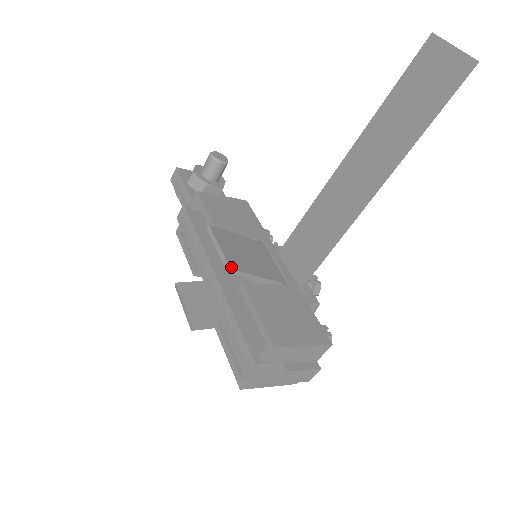
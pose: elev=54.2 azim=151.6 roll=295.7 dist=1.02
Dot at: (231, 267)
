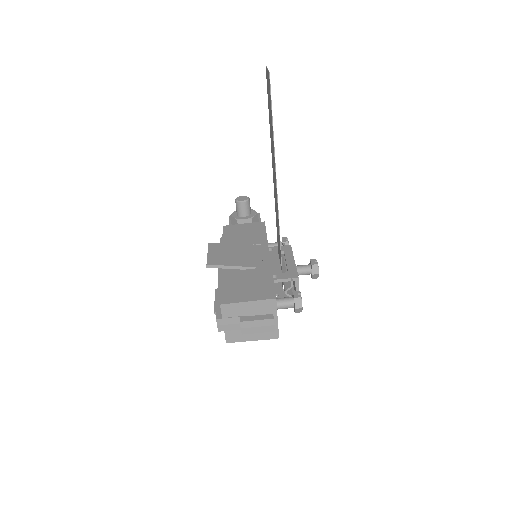
Dot at: (208, 263)
